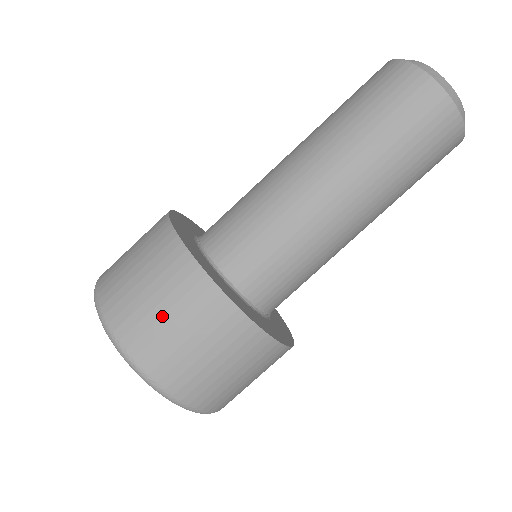
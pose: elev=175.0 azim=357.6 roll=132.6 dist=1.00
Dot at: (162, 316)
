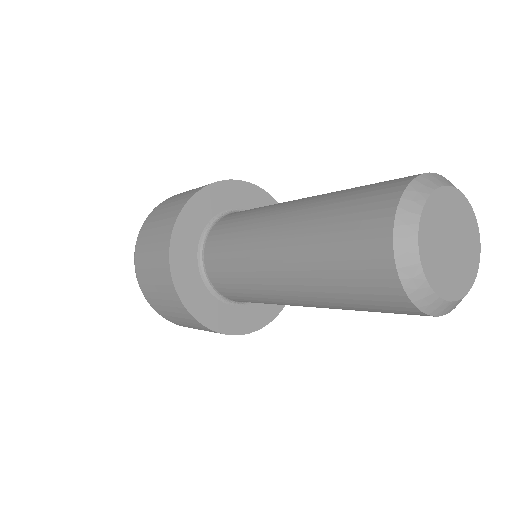
Dot at: (150, 269)
